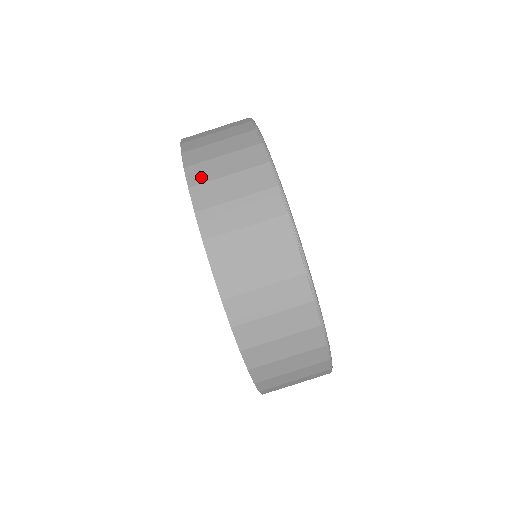
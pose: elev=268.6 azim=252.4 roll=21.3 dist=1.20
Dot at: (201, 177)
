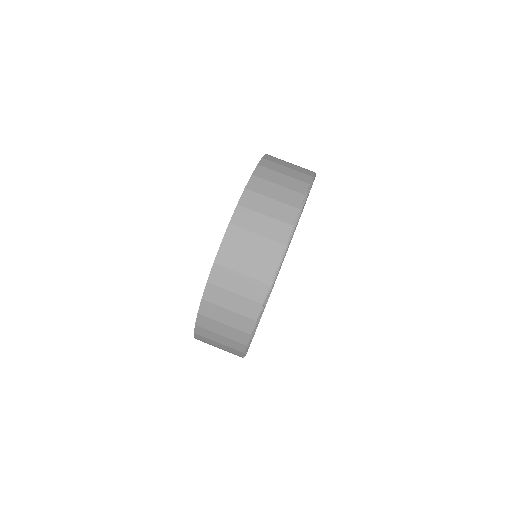
Dot at: occluded
